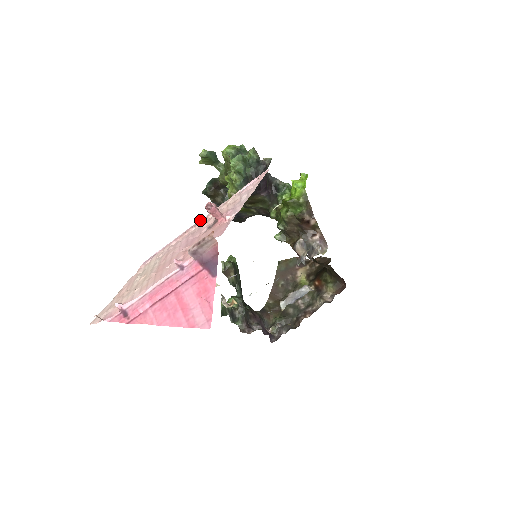
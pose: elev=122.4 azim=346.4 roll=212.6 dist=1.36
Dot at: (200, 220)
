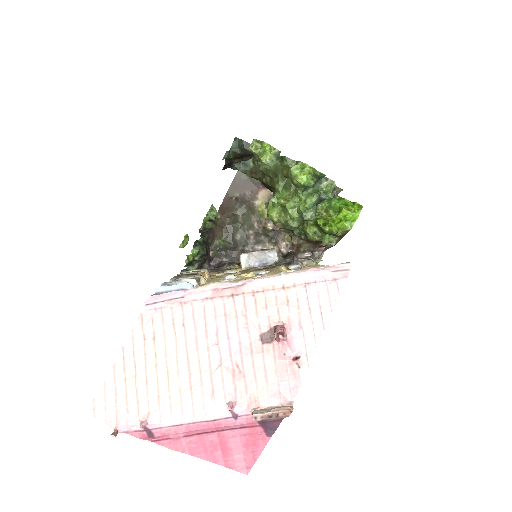
Dot at: (240, 283)
